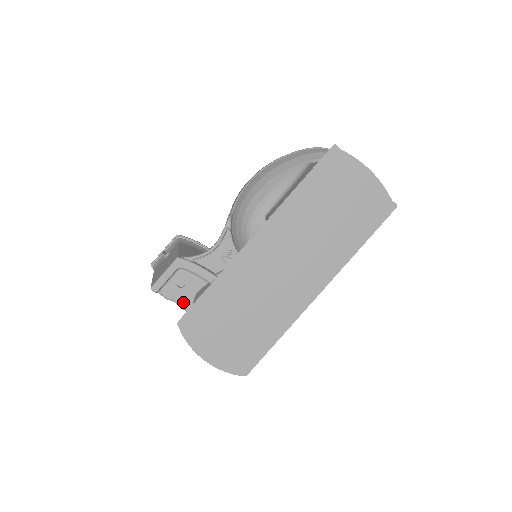
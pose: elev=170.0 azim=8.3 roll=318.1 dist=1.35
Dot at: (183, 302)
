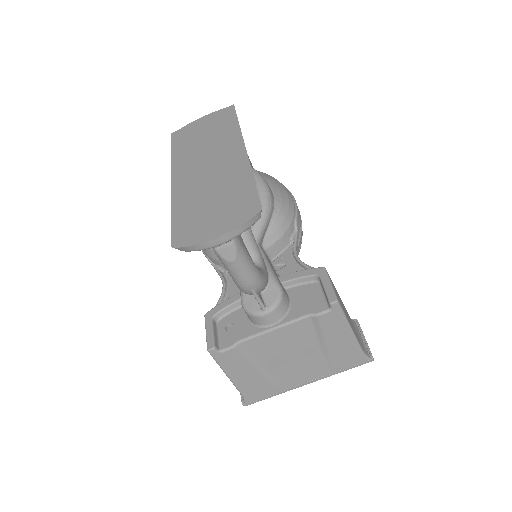
Dot at: (246, 333)
